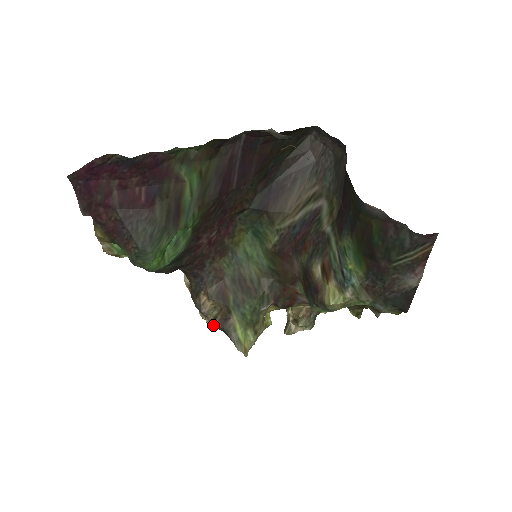
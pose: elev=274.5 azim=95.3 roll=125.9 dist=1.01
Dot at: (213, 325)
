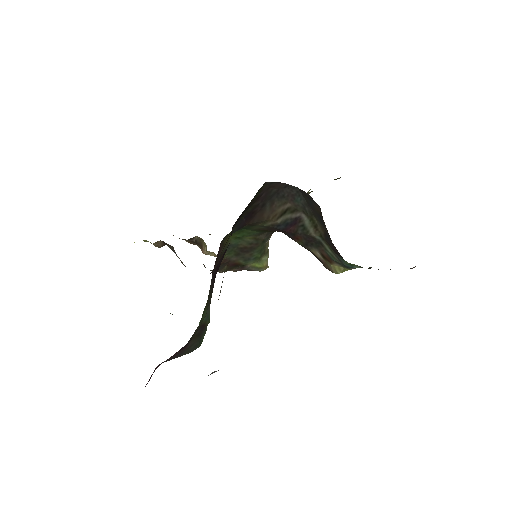
Dot at: (234, 271)
